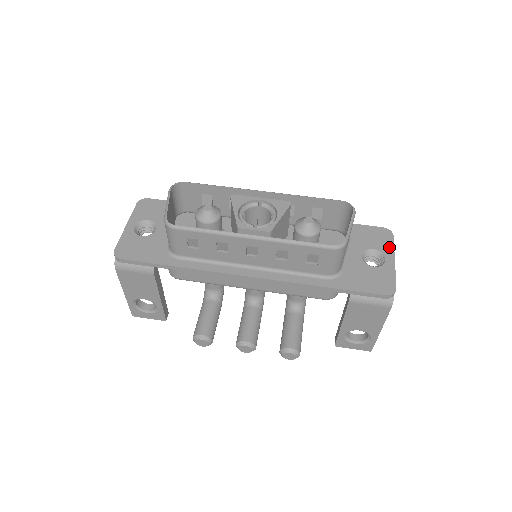
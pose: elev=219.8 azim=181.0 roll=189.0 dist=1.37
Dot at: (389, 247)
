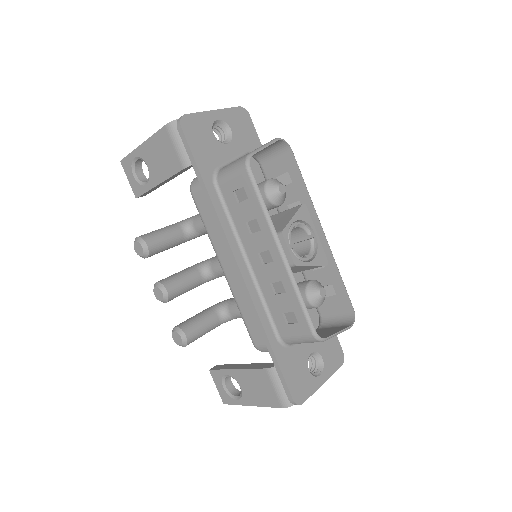
Dot at: (331, 370)
